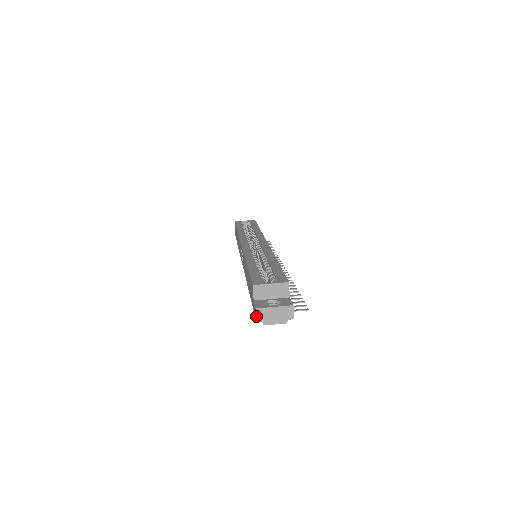
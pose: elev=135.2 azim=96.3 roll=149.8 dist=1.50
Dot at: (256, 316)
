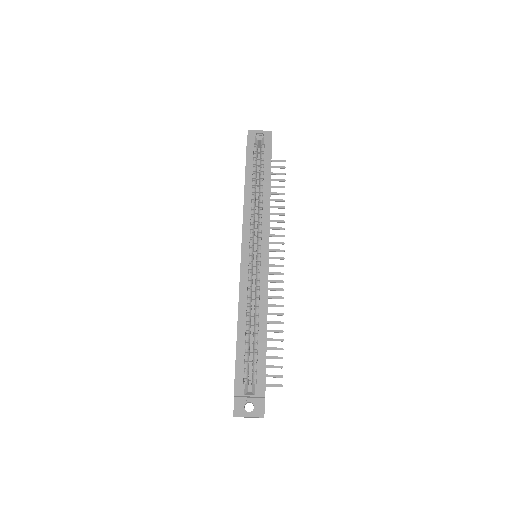
Dot at: occluded
